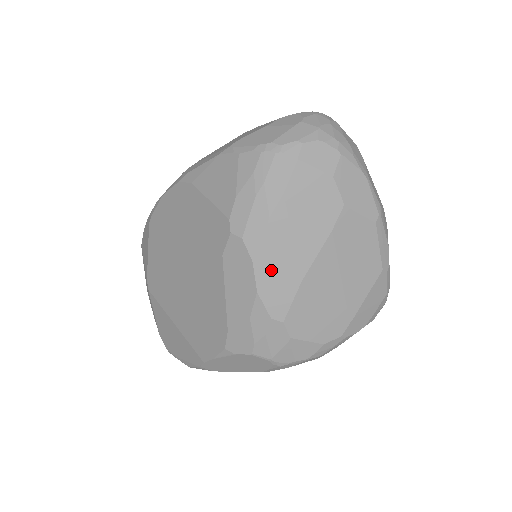
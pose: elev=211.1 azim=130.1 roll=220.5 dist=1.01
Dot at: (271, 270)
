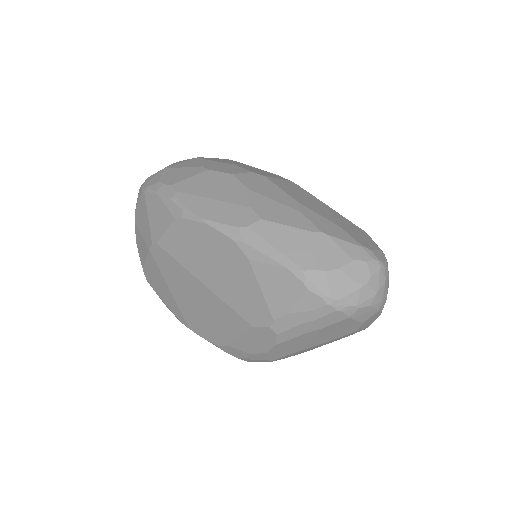
Dot at: (284, 348)
